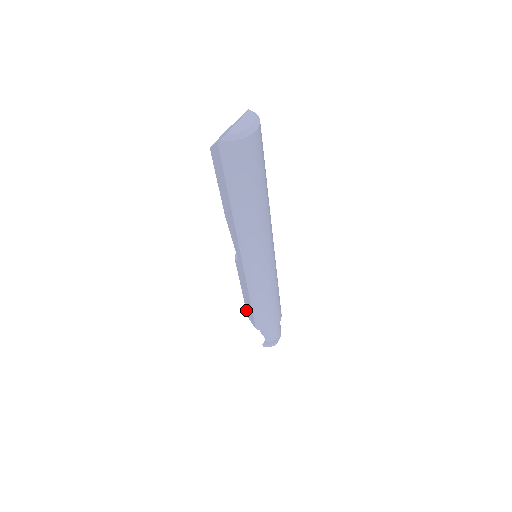
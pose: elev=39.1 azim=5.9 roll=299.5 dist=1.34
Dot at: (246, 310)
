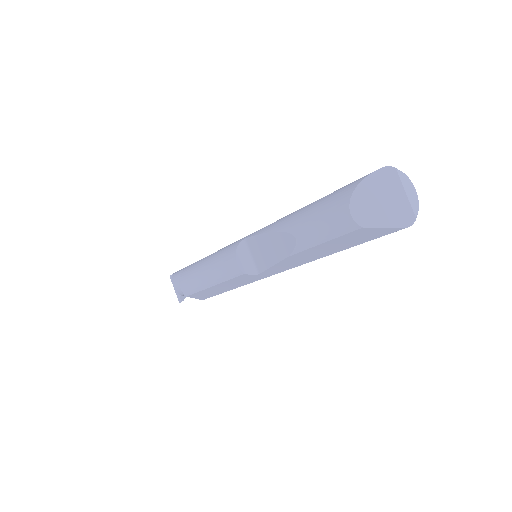
Dot at: (193, 294)
